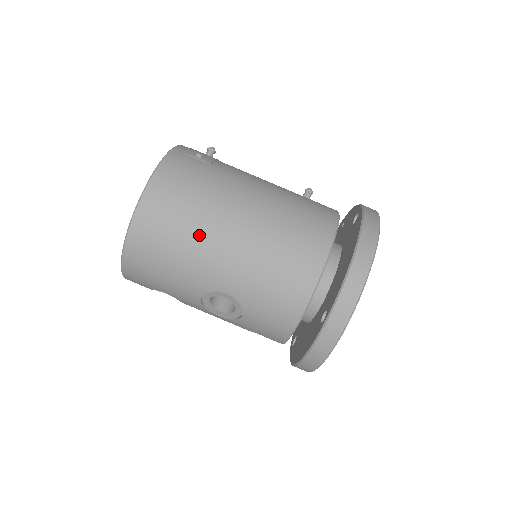
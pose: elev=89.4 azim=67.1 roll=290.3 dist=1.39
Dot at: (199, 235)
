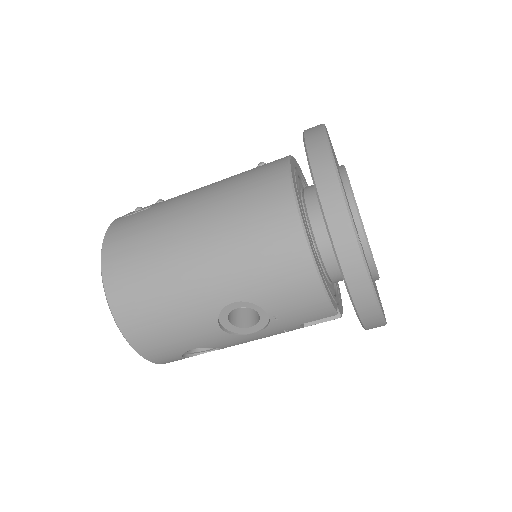
Dot at: (168, 268)
